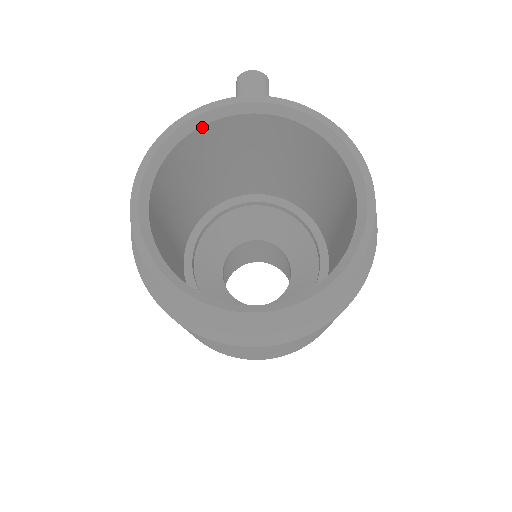
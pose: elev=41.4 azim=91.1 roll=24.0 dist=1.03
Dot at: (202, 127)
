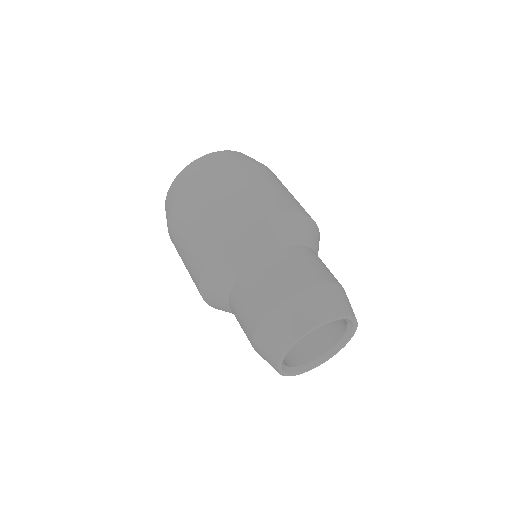
Dot at: occluded
